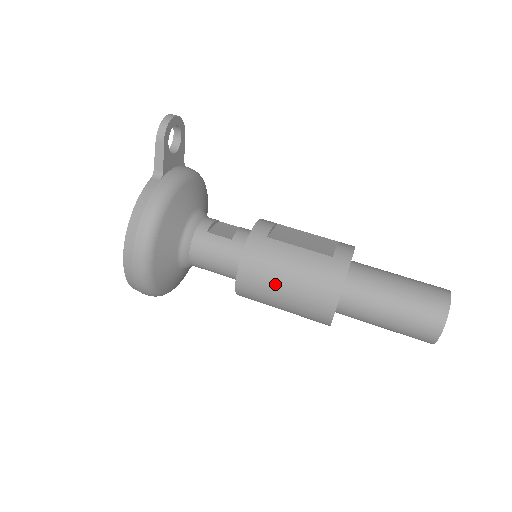
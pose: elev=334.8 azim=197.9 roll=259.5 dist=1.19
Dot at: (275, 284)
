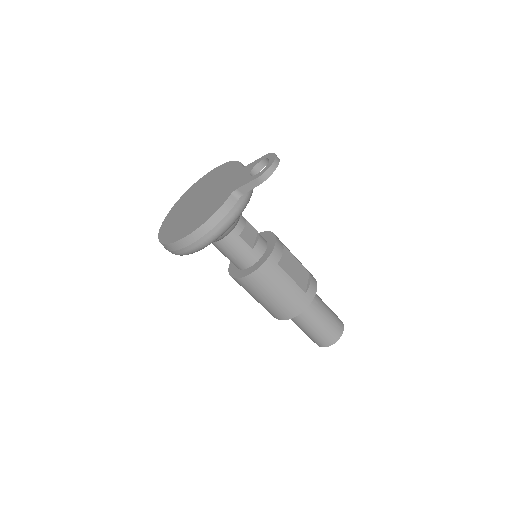
Dot at: (264, 293)
